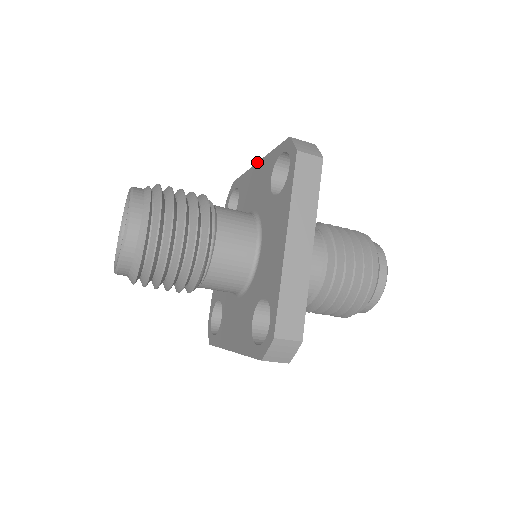
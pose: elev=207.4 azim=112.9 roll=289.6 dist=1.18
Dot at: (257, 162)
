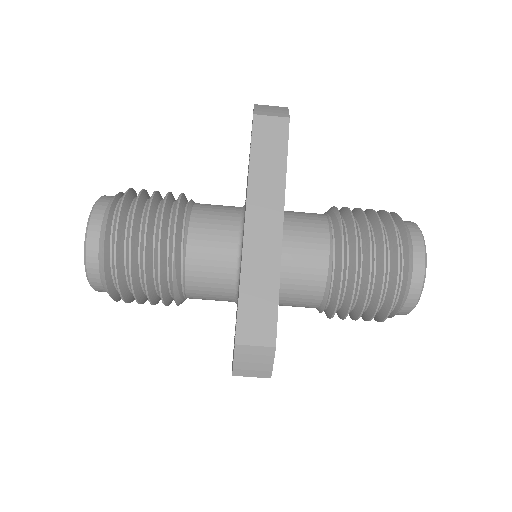
Dot at: occluded
